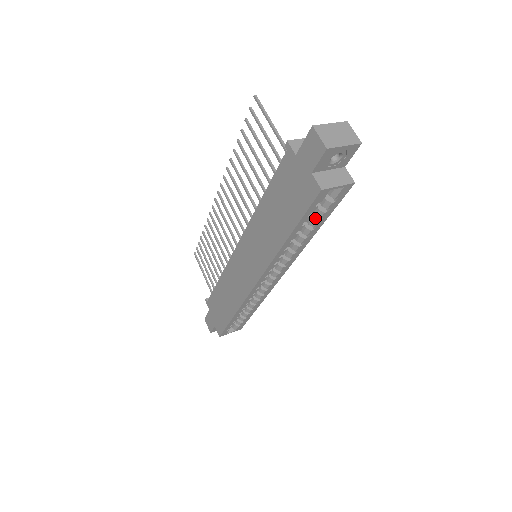
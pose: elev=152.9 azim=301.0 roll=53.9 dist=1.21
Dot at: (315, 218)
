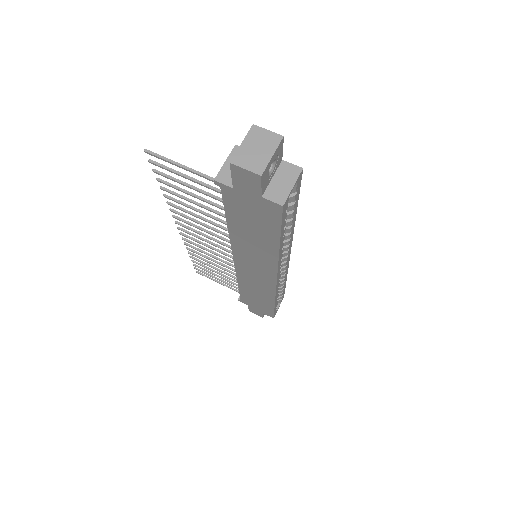
Dot at: (288, 211)
